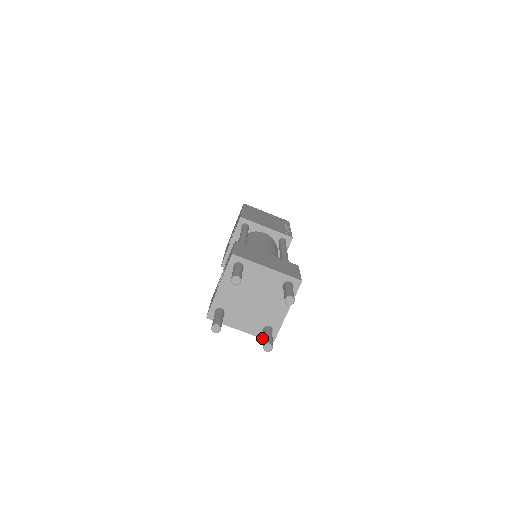
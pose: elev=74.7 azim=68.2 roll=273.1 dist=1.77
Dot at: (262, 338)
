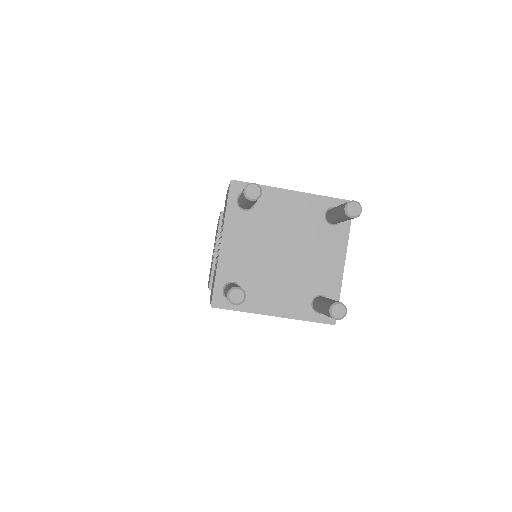
Dot at: (314, 321)
